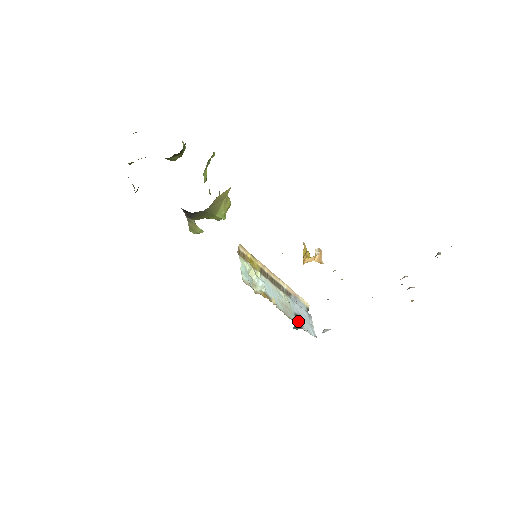
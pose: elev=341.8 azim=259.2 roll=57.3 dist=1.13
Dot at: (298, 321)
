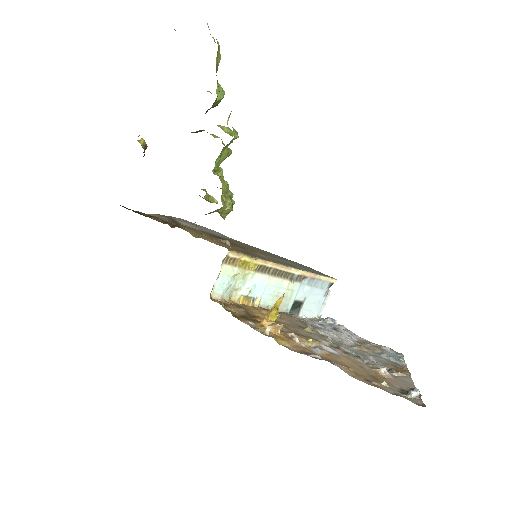
Dot at: (298, 306)
